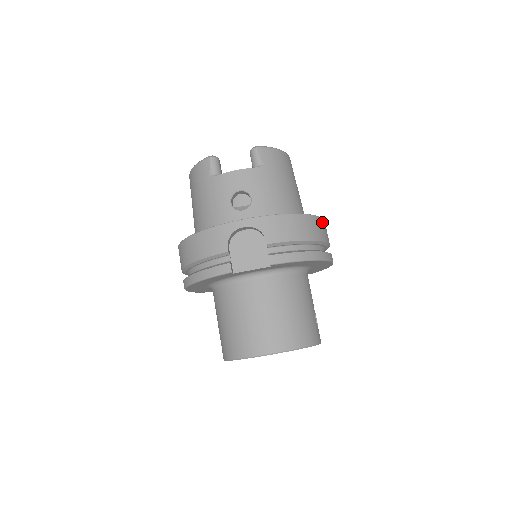
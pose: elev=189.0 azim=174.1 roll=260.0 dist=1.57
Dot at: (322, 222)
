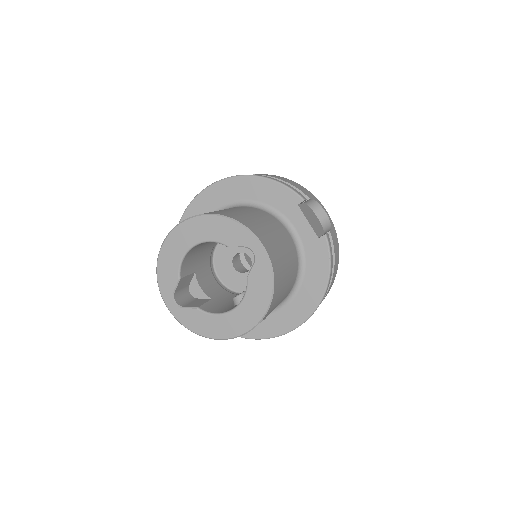
Dot at: occluded
